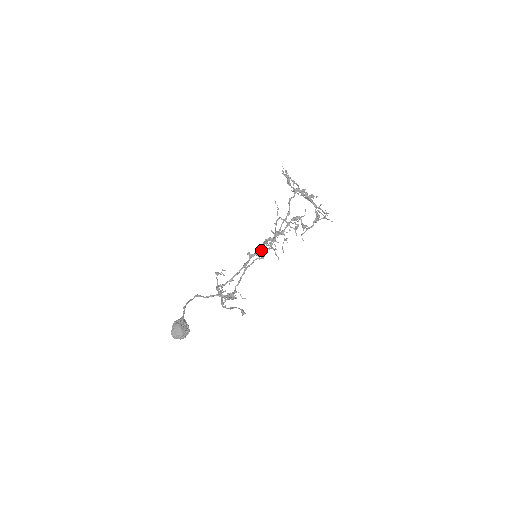
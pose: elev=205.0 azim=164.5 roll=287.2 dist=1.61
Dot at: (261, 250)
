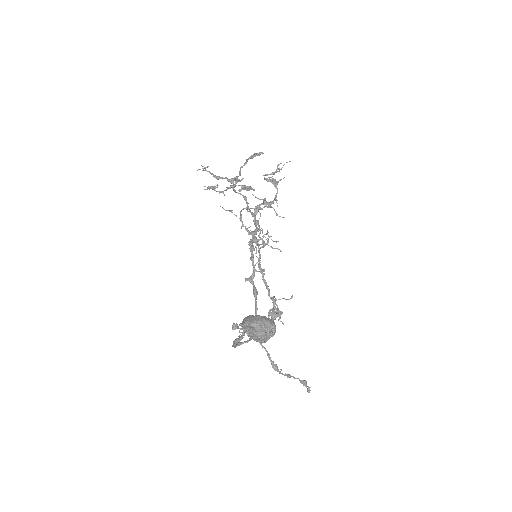
Dot at: (255, 265)
